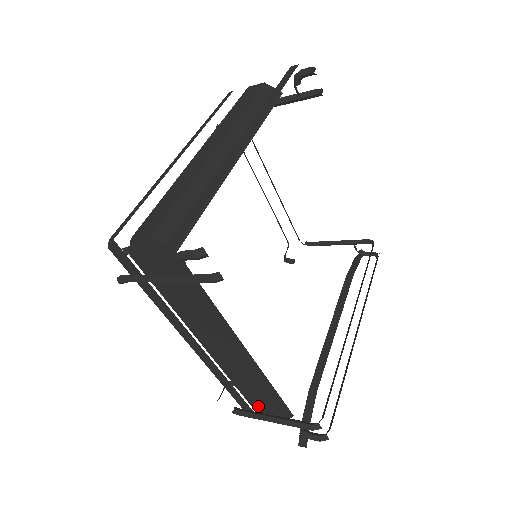
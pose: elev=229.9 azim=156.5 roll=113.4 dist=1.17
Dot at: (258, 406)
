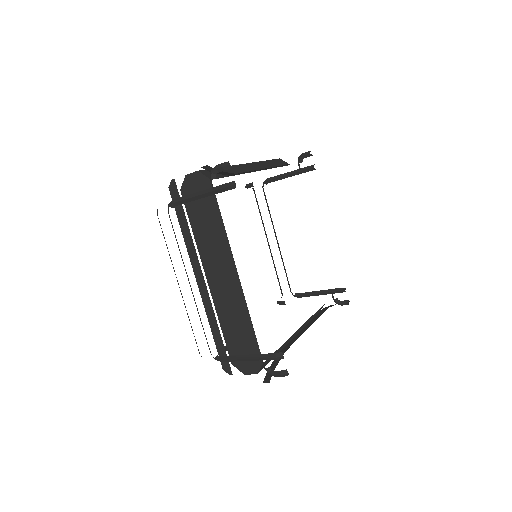
Dot at: occluded
